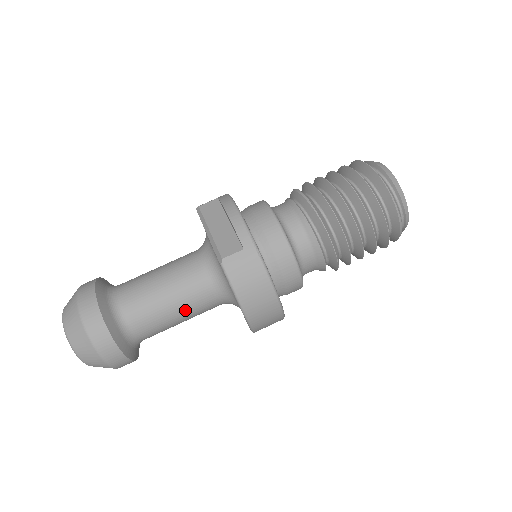
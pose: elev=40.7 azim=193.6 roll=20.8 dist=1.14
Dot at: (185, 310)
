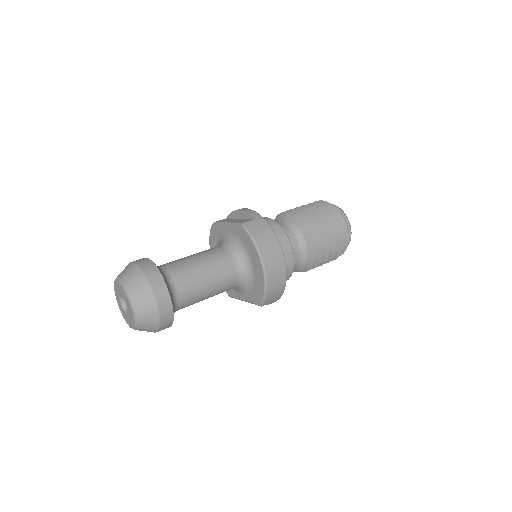
Dot at: (213, 275)
